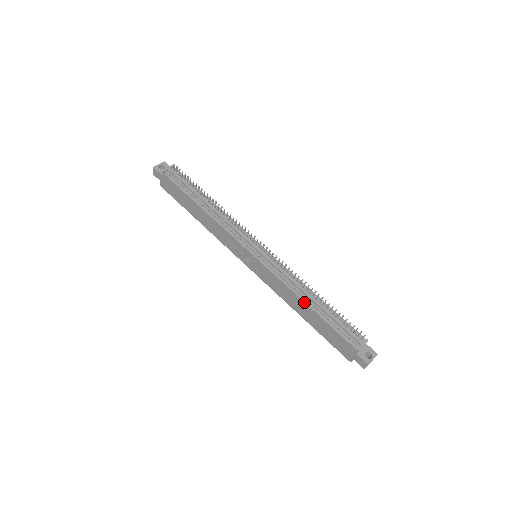
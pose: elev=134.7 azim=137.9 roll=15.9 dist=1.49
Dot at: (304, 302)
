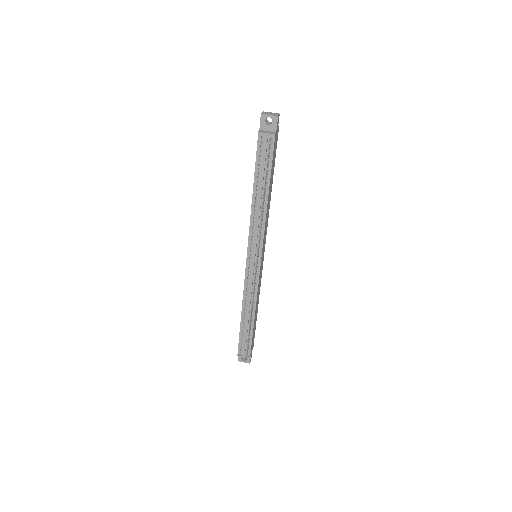
Dot at: (241, 311)
